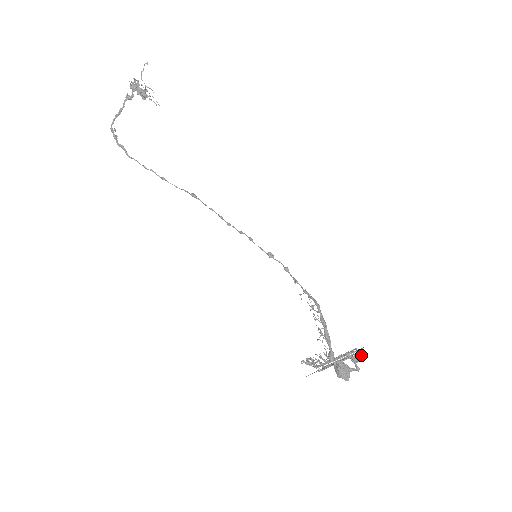
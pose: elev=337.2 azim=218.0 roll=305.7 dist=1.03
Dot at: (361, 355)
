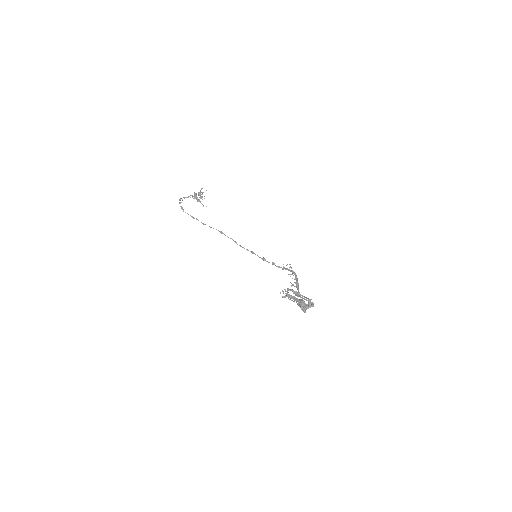
Dot at: occluded
